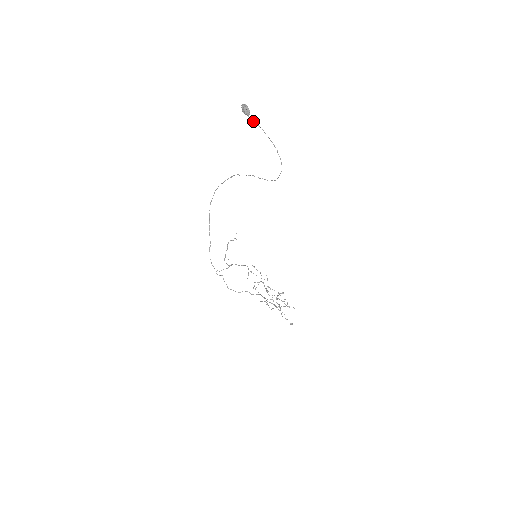
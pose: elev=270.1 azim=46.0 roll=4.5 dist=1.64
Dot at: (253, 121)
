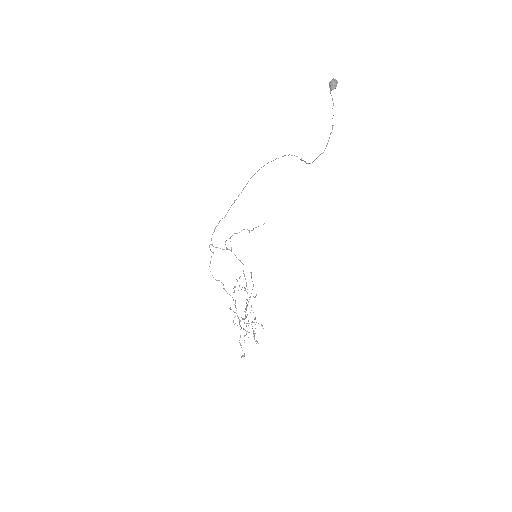
Dot at: occluded
